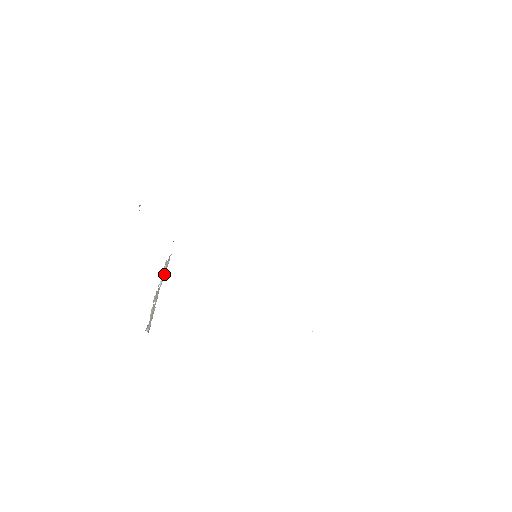
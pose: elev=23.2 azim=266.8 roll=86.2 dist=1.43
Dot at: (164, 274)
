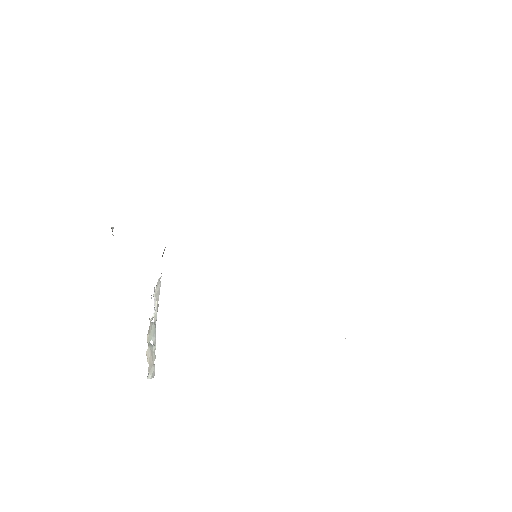
Dot at: (156, 303)
